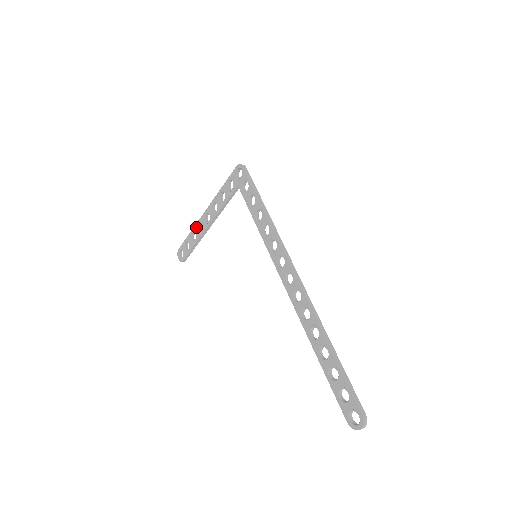
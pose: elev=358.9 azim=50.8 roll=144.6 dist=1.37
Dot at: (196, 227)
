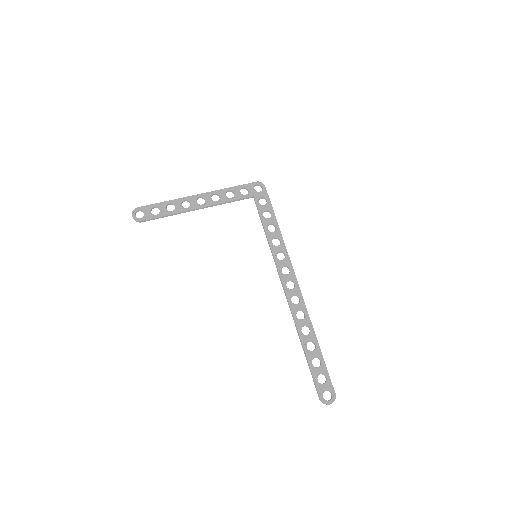
Dot at: (179, 201)
